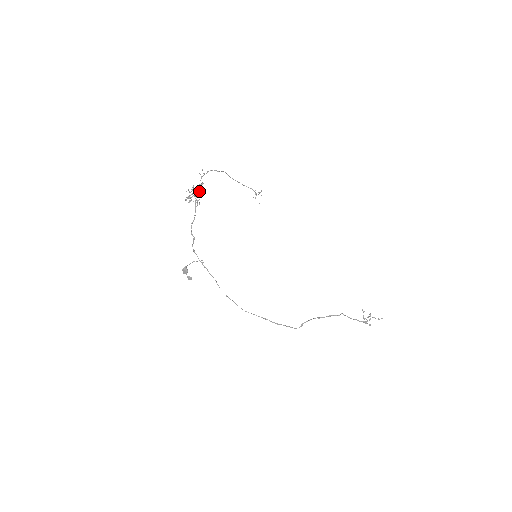
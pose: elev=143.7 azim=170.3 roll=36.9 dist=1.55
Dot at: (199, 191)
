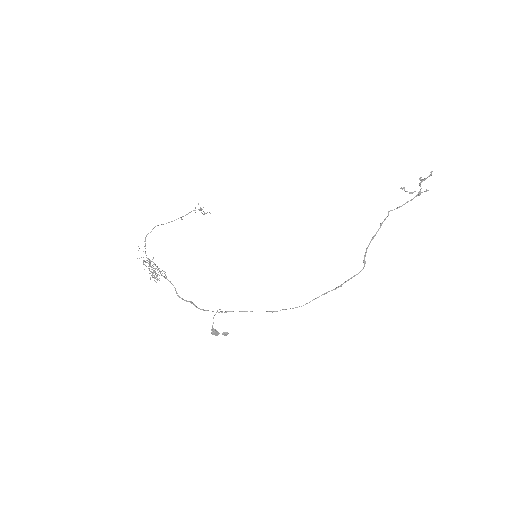
Dot at: occluded
